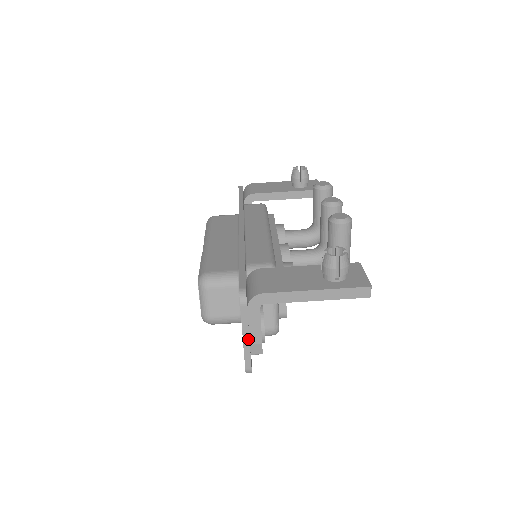
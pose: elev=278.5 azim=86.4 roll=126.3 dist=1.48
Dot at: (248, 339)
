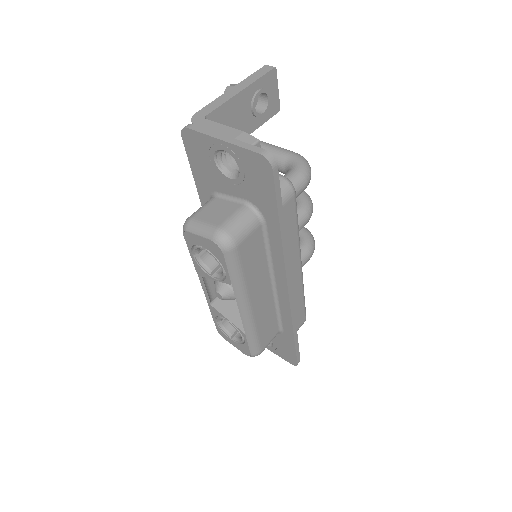
Dot at: (226, 137)
